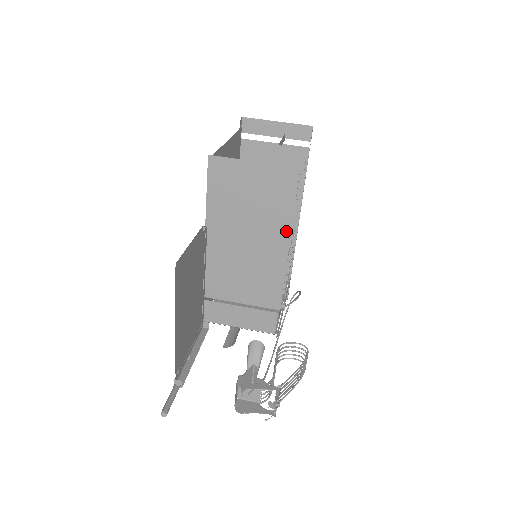
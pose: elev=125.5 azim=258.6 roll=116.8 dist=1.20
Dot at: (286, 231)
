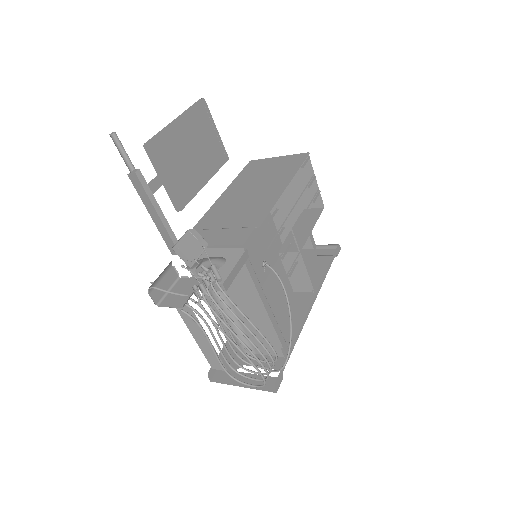
Dot at: (287, 179)
